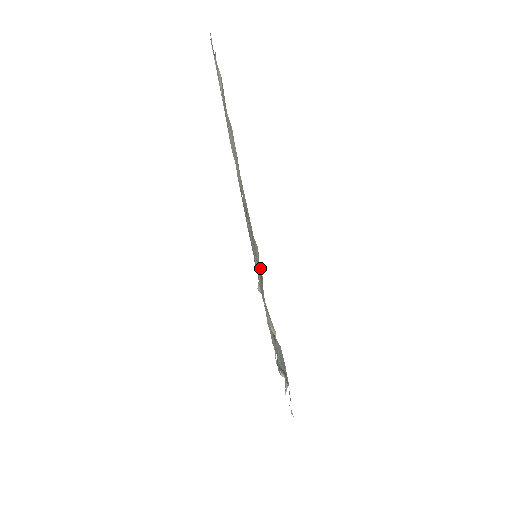
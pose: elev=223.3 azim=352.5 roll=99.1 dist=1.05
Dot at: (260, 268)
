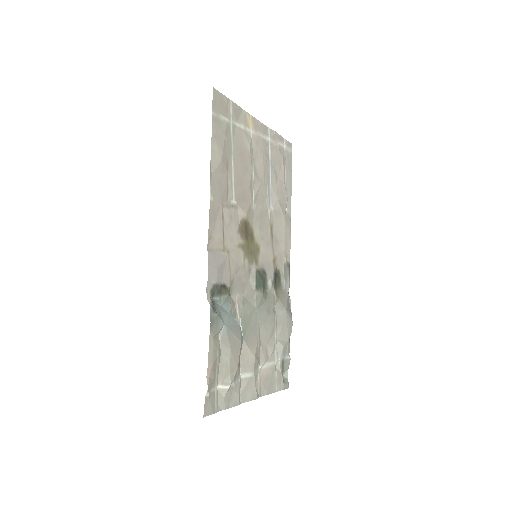
Dot at: (287, 342)
